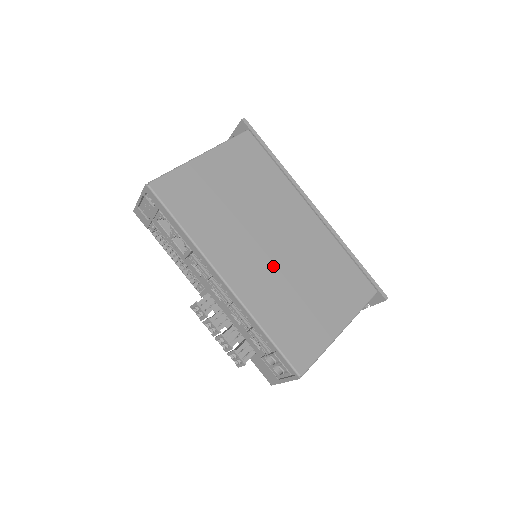
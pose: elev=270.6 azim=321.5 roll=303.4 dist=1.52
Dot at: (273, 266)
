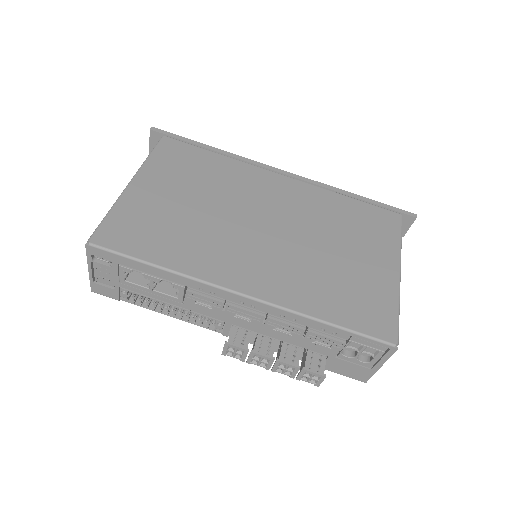
Dot at: (283, 249)
